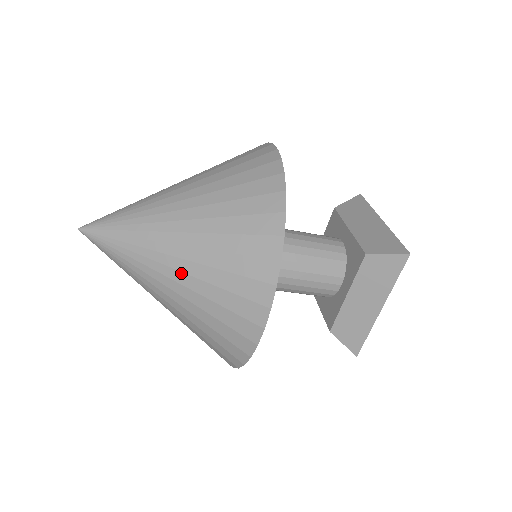
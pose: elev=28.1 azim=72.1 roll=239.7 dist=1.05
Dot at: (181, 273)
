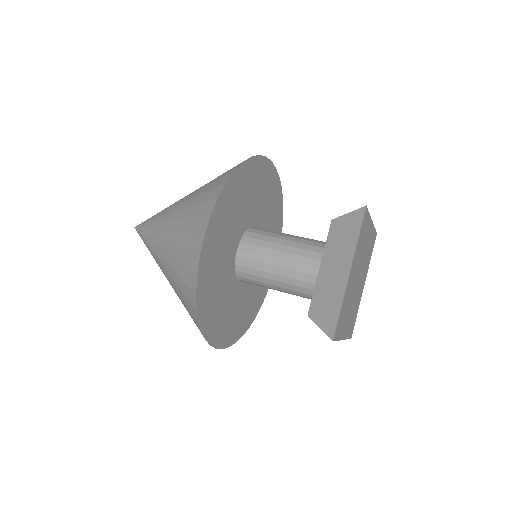
Dot at: occluded
